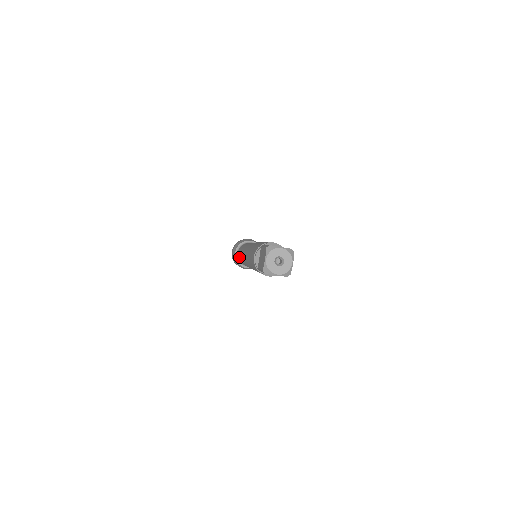
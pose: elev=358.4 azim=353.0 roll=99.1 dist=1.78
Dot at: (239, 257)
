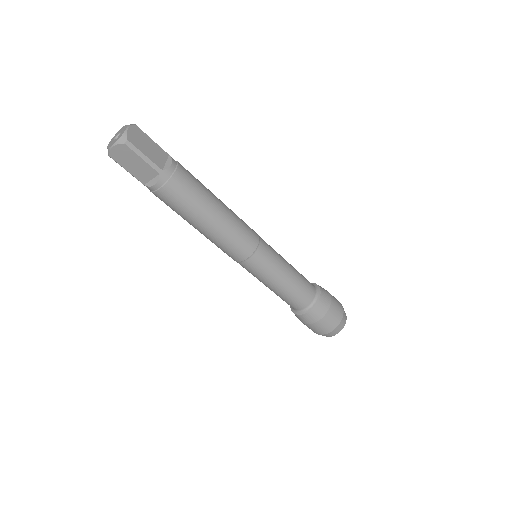
Dot at: occluded
